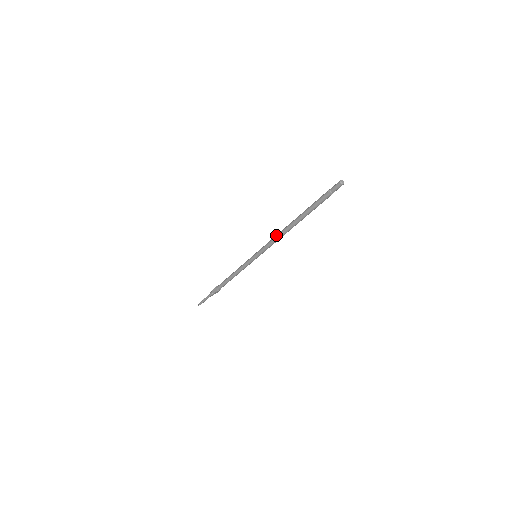
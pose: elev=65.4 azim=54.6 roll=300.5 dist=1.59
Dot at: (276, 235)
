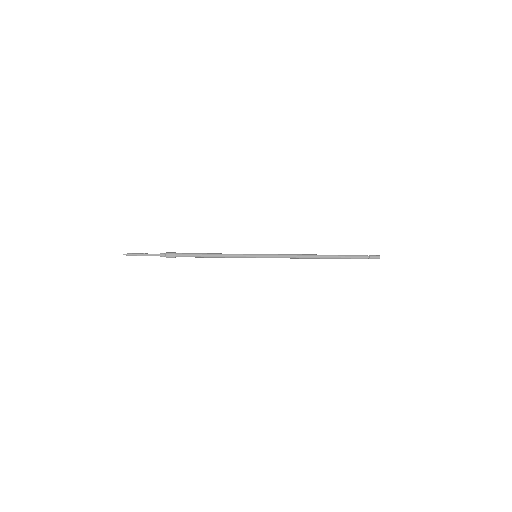
Dot at: (295, 255)
